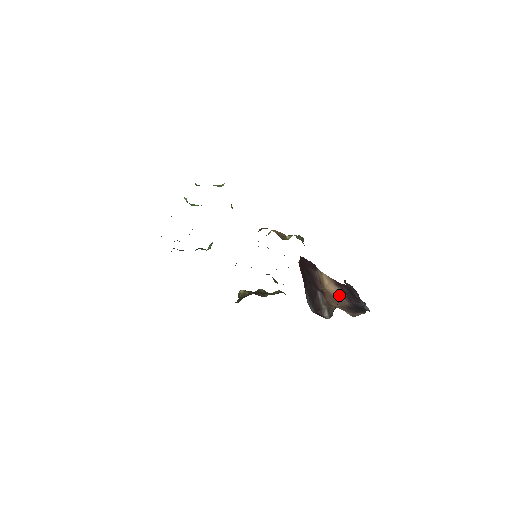
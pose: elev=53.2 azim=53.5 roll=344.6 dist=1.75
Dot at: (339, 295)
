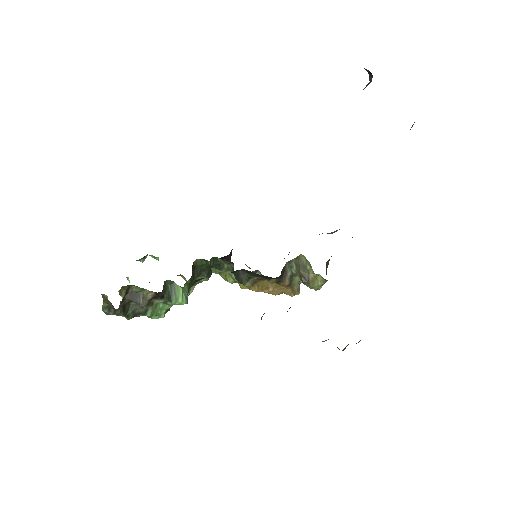
Dot at: occluded
